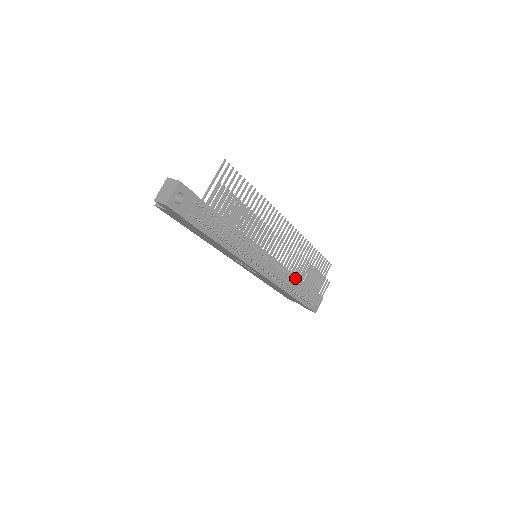
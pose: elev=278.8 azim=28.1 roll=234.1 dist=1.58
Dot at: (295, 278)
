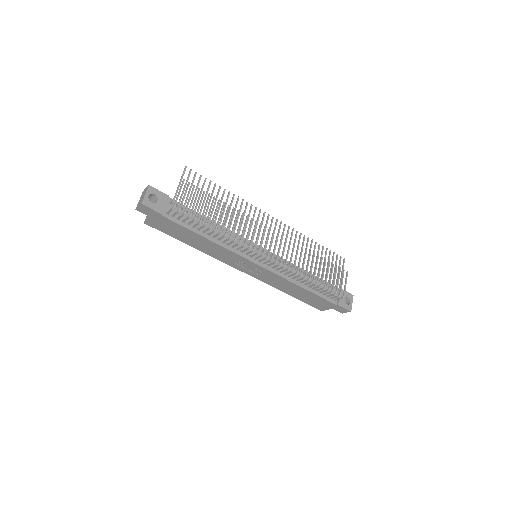
Dot at: (302, 266)
